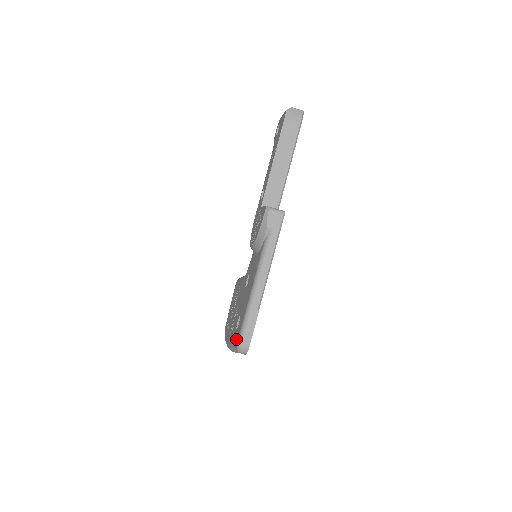
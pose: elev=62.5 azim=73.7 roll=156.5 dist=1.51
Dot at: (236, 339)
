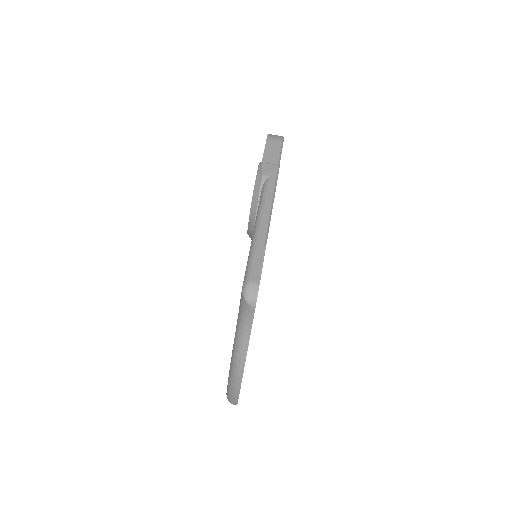
Dot at: occluded
